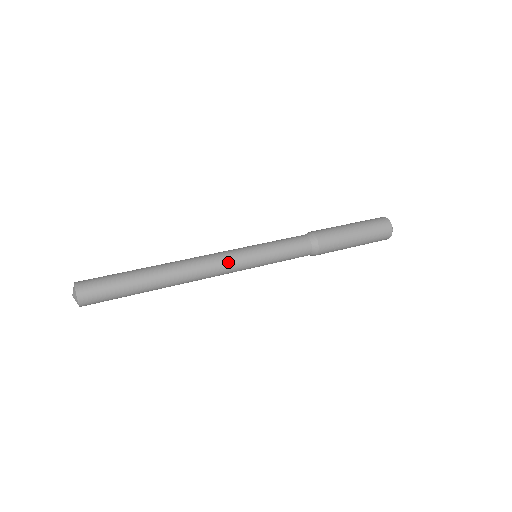
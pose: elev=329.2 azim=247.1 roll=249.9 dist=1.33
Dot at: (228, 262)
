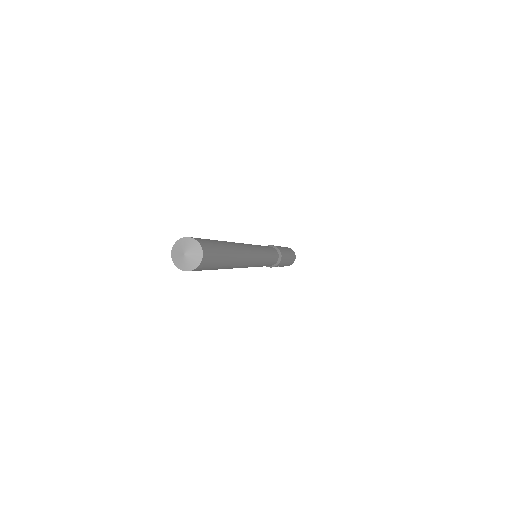
Dot at: (257, 260)
